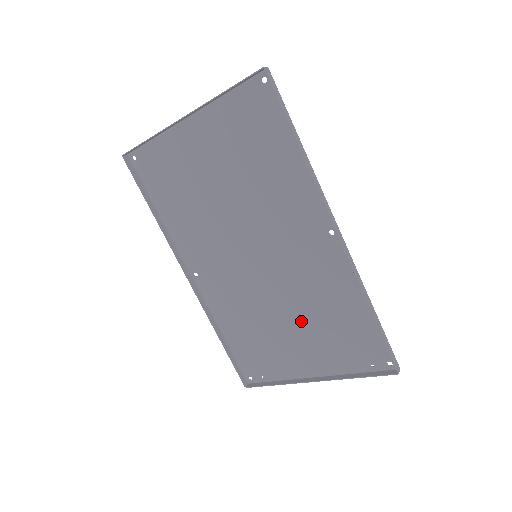
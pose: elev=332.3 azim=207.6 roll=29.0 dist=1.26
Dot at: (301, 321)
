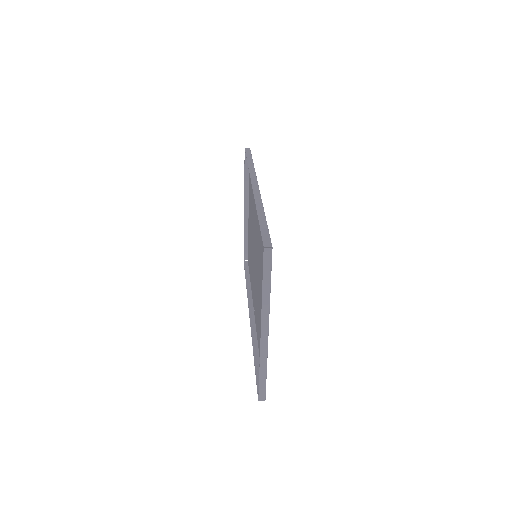
Dot at: occluded
